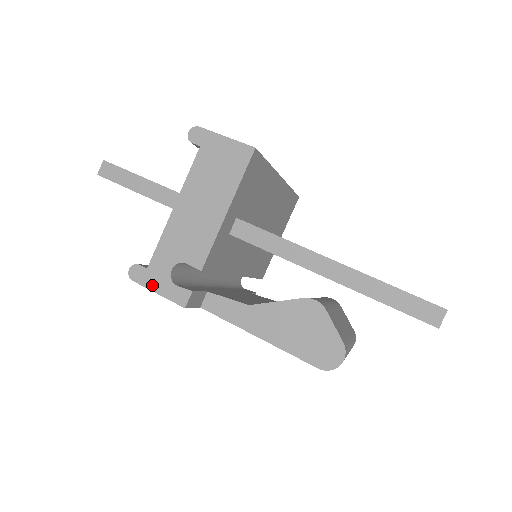
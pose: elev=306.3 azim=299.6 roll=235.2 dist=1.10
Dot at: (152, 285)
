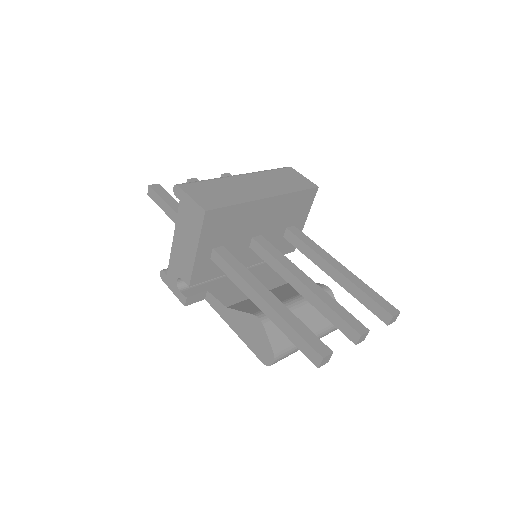
Dot at: (170, 286)
